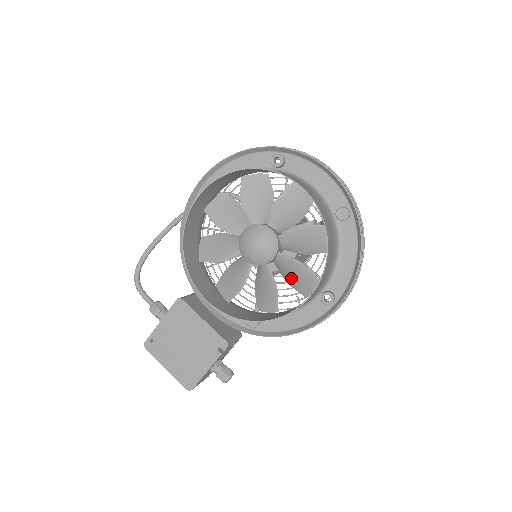
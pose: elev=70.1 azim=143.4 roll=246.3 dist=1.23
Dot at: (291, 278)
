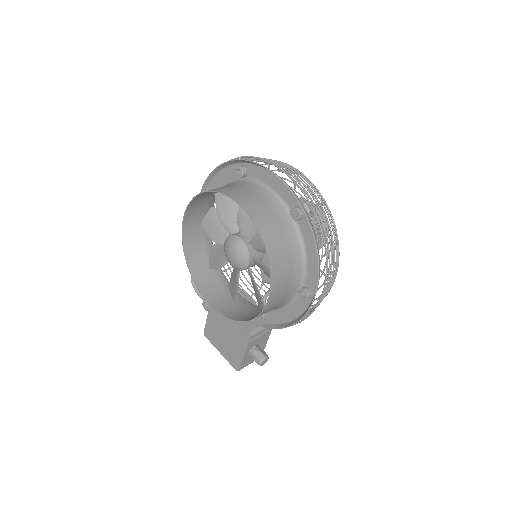
Dot at: occluded
